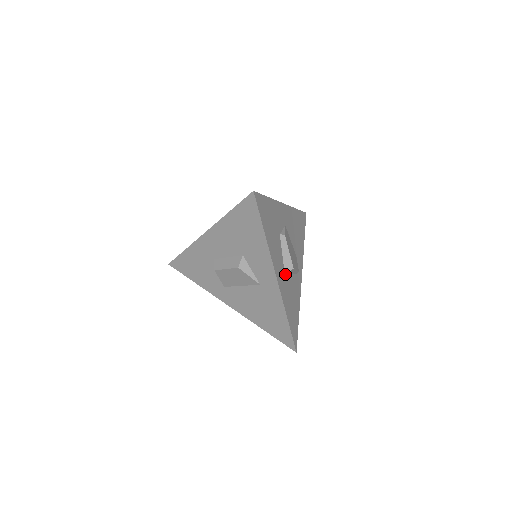
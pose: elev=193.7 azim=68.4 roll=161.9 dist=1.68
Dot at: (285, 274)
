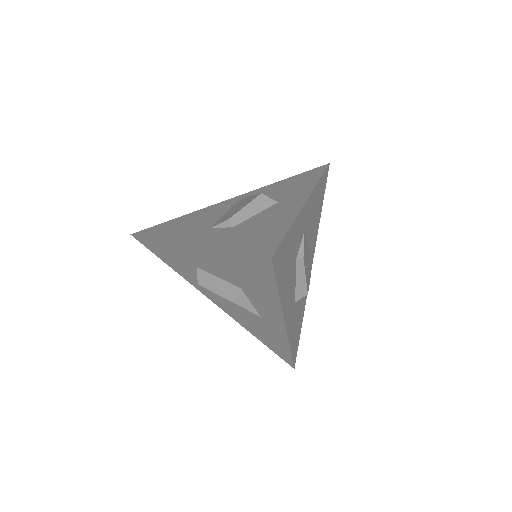
Dot at: (295, 301)
